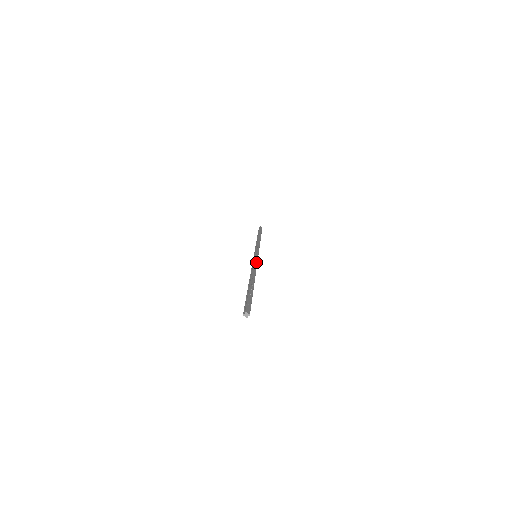
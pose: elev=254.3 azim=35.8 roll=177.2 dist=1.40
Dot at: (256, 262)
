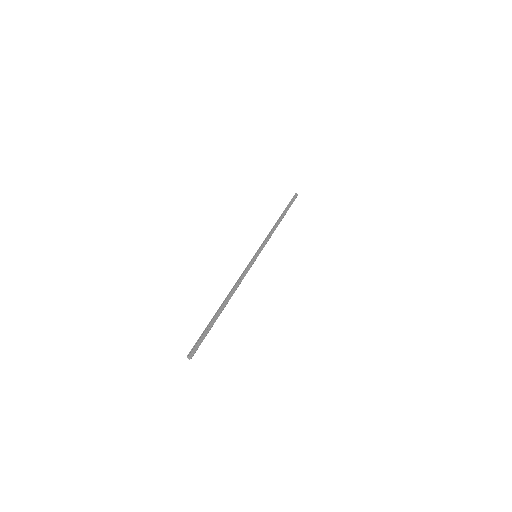
Dot at: (248, 270)
